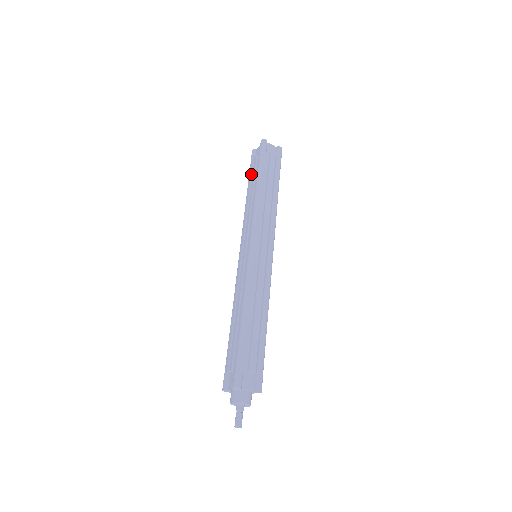
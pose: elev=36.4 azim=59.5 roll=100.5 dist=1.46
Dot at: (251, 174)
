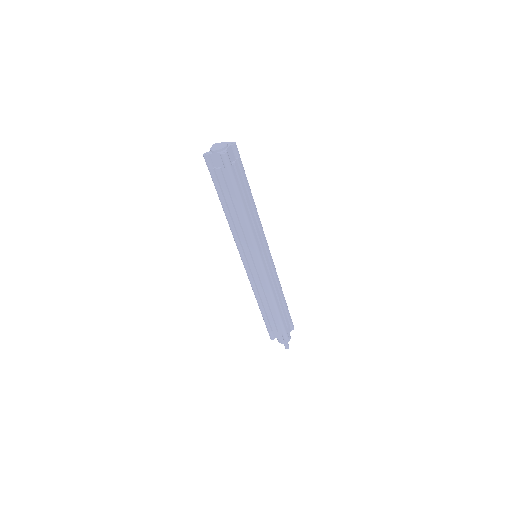
Dot at: occluded
